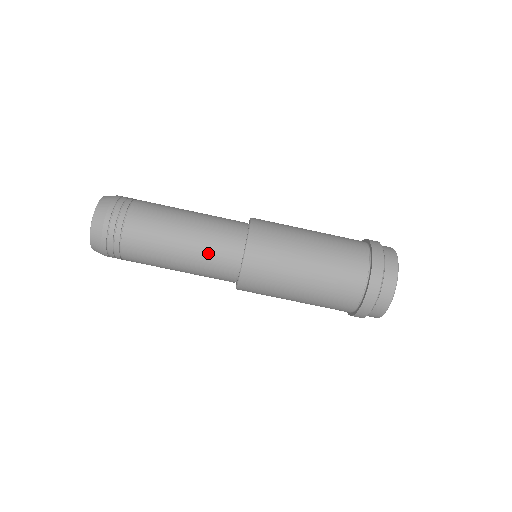
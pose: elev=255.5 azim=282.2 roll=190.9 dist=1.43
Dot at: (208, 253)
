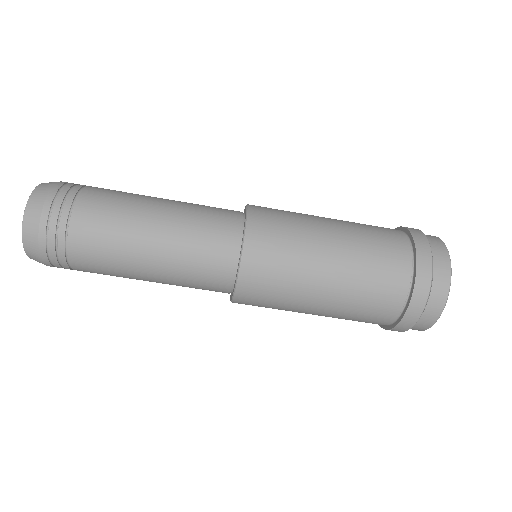
Dot at: (187, 286)
